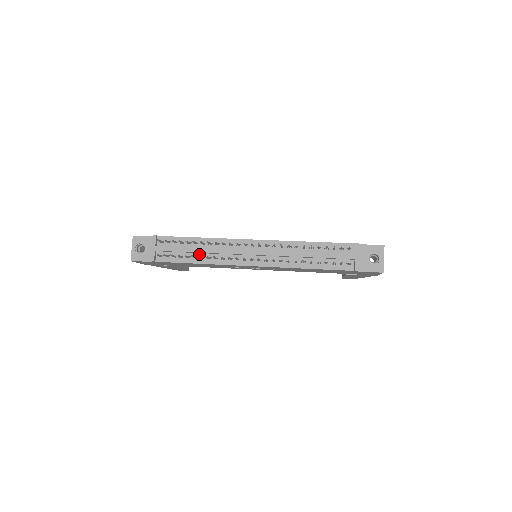
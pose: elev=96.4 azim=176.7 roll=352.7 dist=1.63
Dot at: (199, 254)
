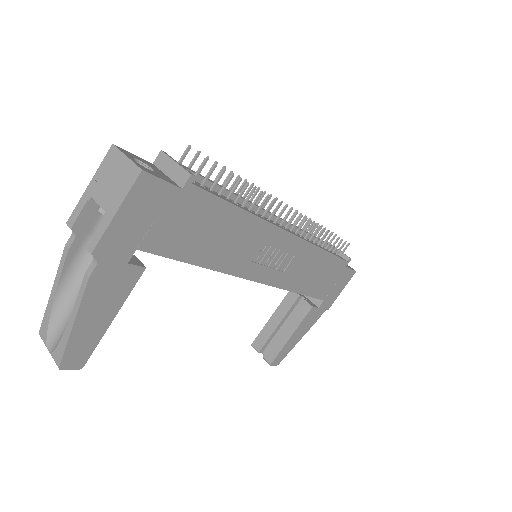
Dot at: occluded
